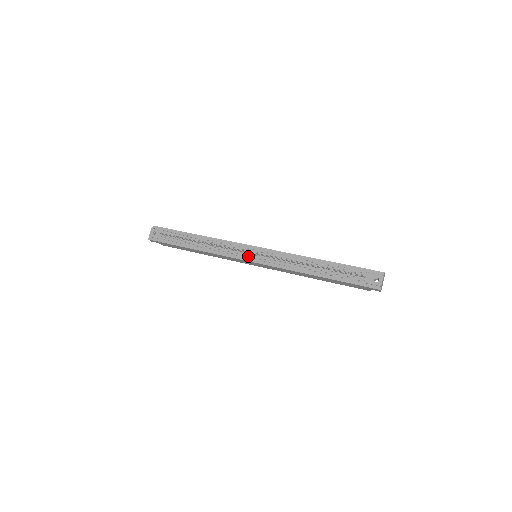
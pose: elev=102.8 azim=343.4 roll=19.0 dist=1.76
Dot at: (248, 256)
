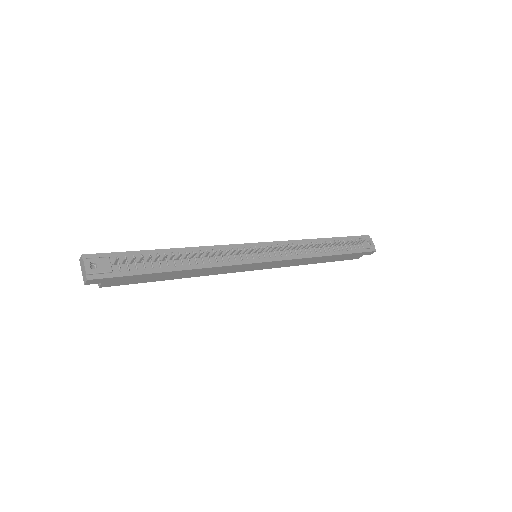
Dot at: (255, 257)
